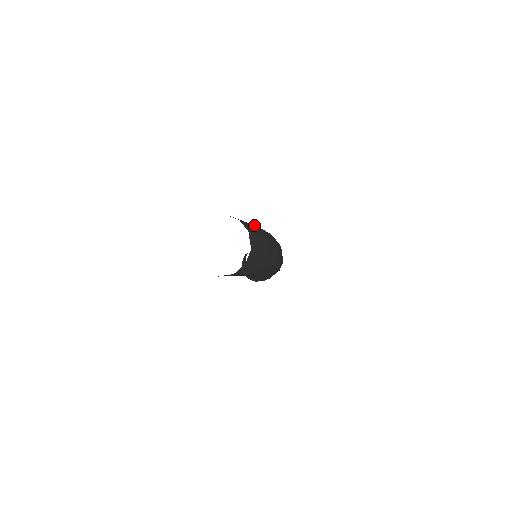
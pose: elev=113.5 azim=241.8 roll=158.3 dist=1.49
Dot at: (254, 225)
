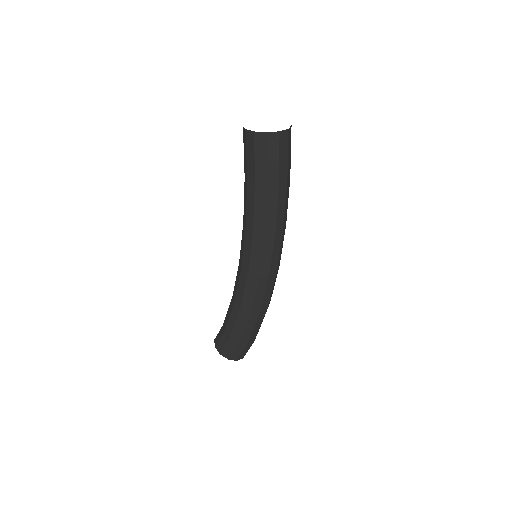
Dot at: occluded
